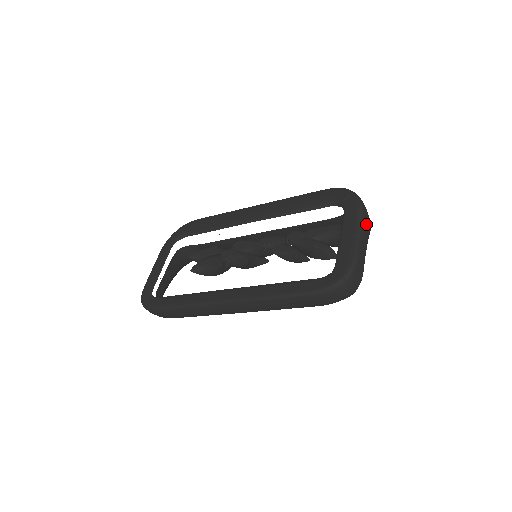
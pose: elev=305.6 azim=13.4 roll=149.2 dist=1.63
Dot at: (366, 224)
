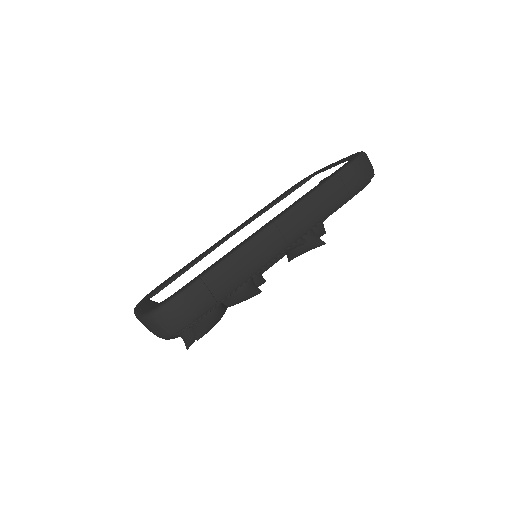
Dot at: occluded
